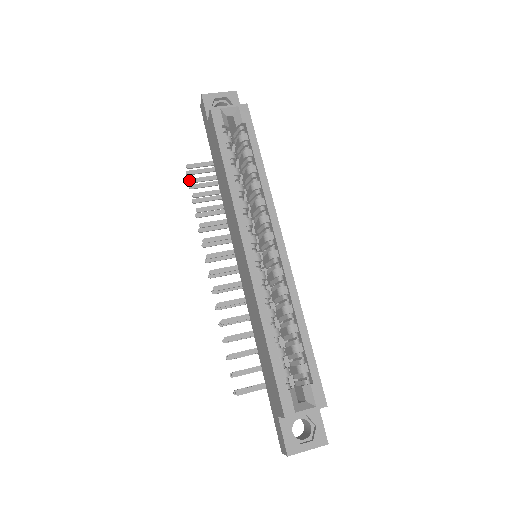
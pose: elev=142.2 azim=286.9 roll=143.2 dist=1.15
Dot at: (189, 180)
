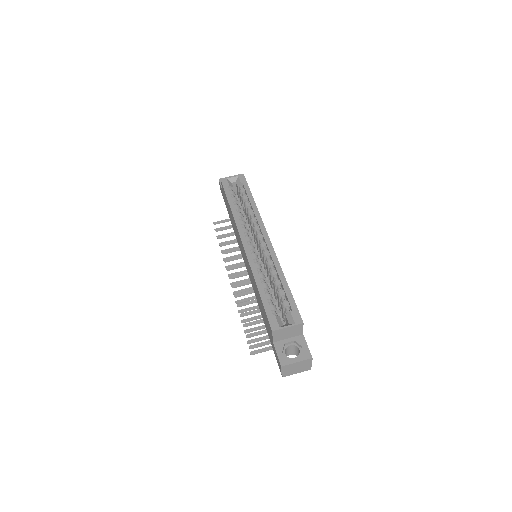
Dot at: (215, 230)
